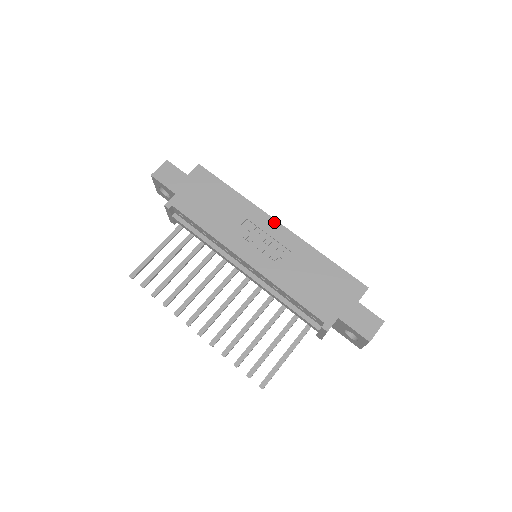
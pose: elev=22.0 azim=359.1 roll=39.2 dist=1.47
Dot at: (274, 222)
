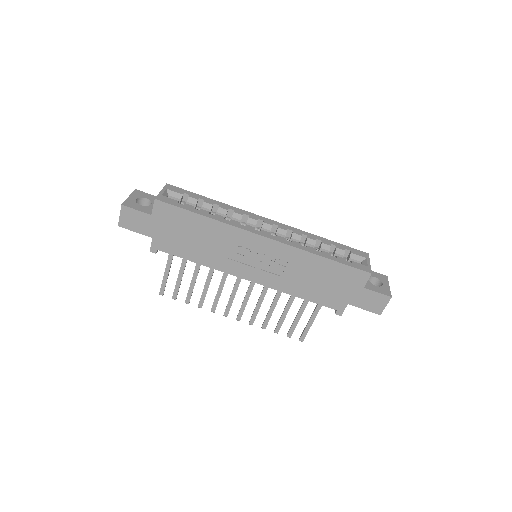
Dot at: (260, 238)
